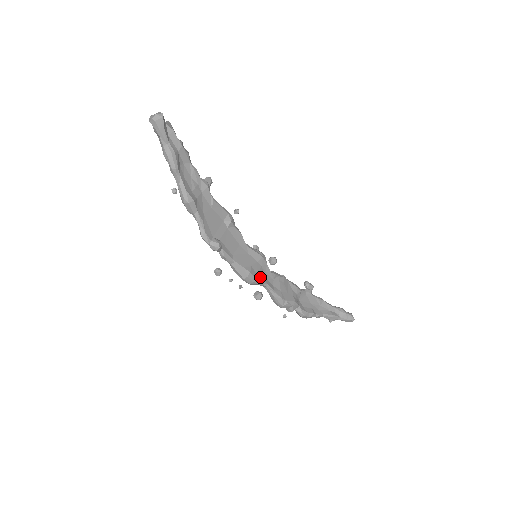
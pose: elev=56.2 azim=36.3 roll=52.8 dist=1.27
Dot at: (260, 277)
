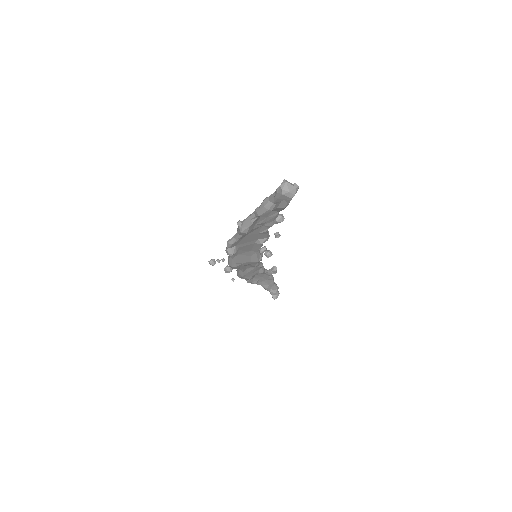
Dot at: (242, 267)
